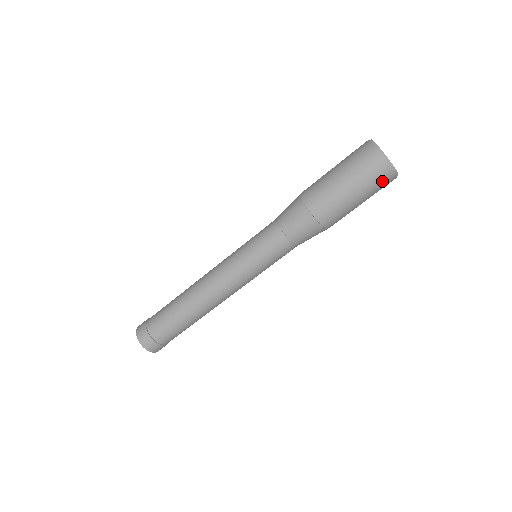
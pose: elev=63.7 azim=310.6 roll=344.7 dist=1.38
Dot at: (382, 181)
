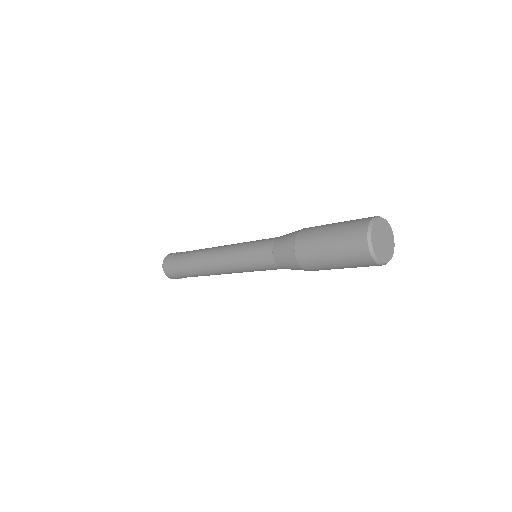
Dot at: occluded
